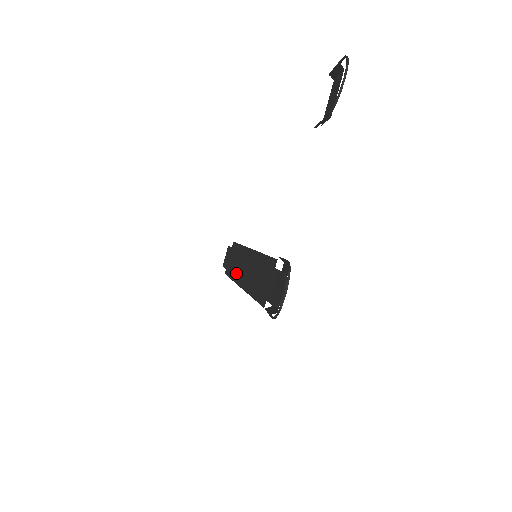
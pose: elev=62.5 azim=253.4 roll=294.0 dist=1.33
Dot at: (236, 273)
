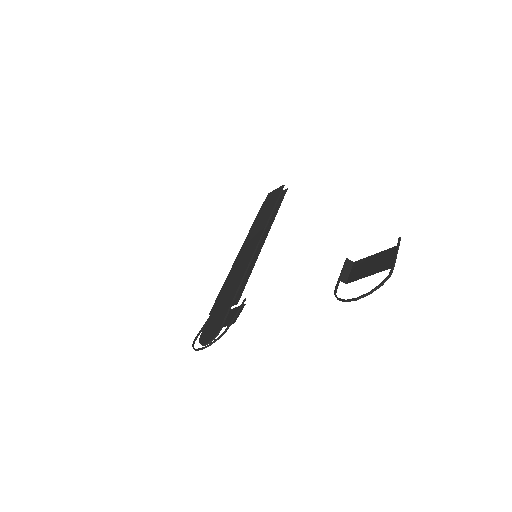
Dot at: (251, 233)
